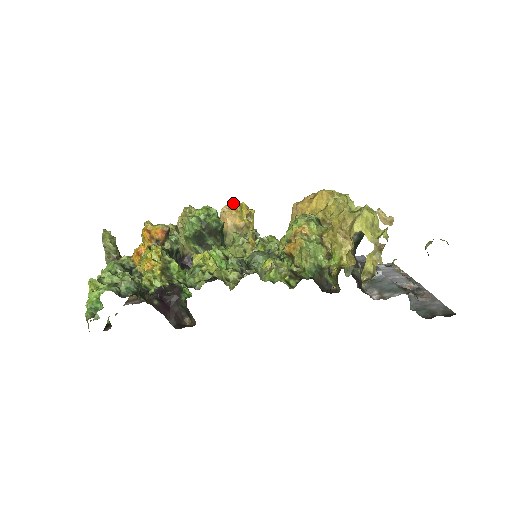
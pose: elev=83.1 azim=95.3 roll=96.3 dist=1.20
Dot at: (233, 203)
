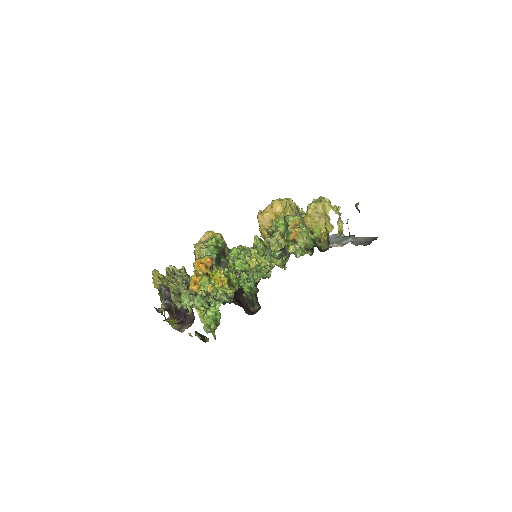
Dot at: (211, 232)
